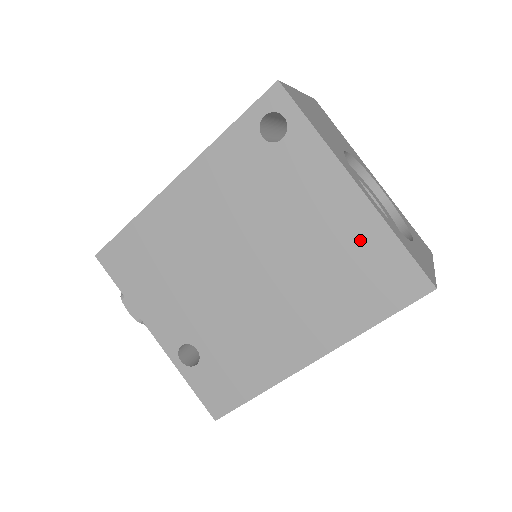
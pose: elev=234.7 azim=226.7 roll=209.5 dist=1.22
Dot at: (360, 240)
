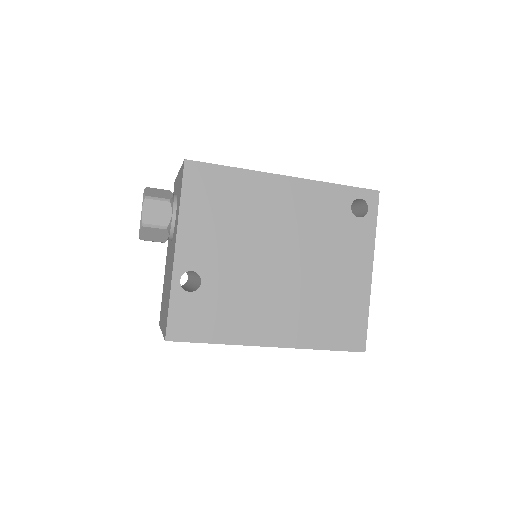
Dot at: (352, 299)
